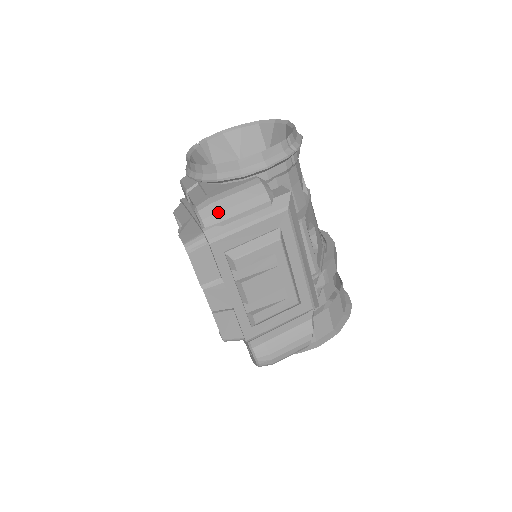
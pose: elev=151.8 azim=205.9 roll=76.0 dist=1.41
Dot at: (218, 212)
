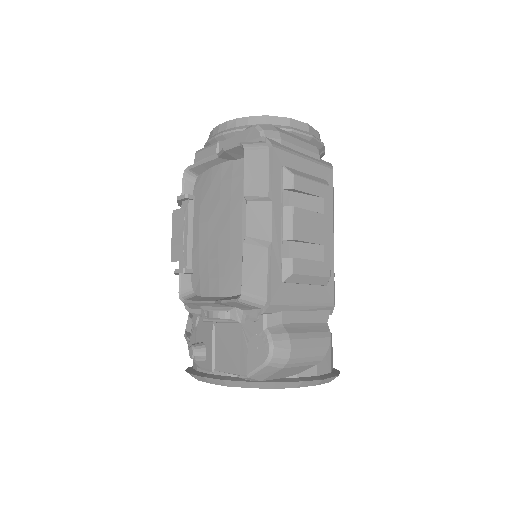
Dot at: (280, 131)
